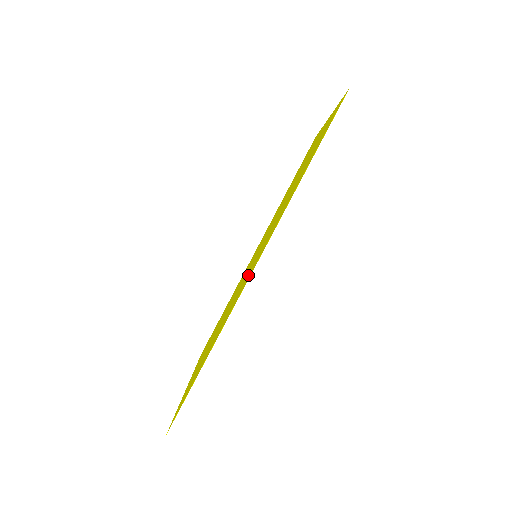
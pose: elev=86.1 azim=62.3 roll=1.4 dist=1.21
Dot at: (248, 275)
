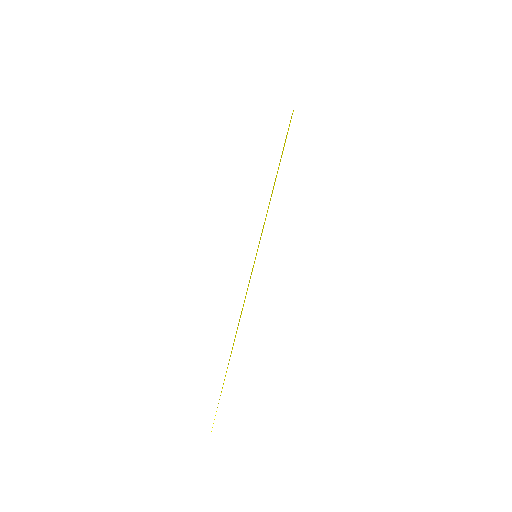
Dot at: occluded
